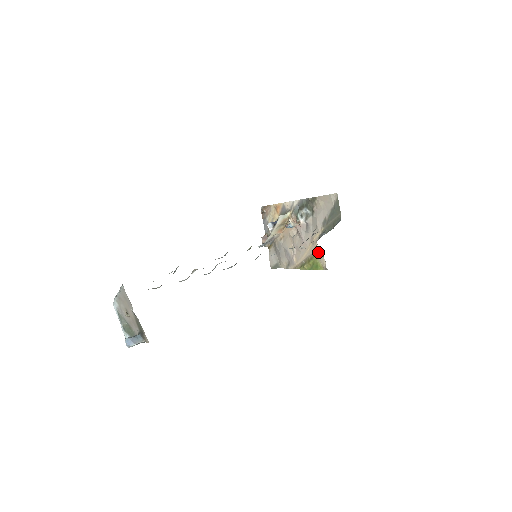
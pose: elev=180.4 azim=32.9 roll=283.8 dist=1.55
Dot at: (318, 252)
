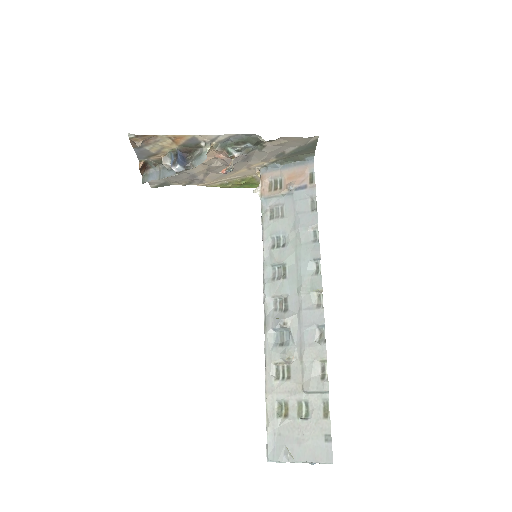
Dot at: (258, 176)
